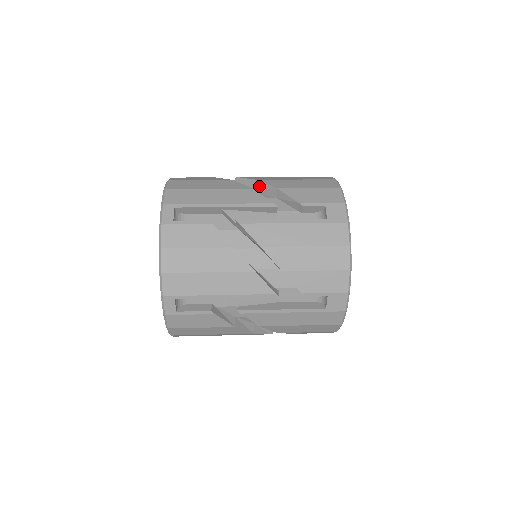
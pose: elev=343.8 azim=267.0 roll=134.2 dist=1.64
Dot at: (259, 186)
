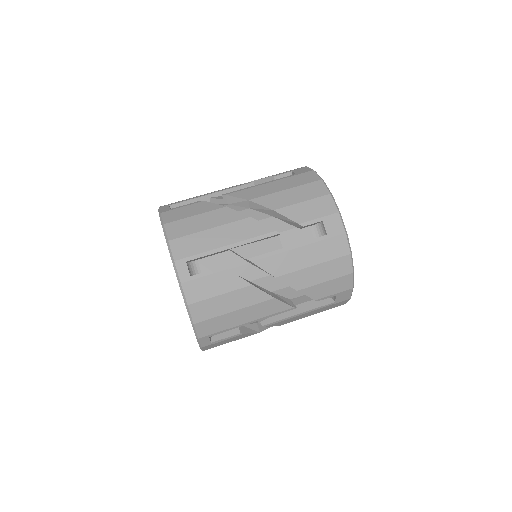
Dot at: (252, 205)
